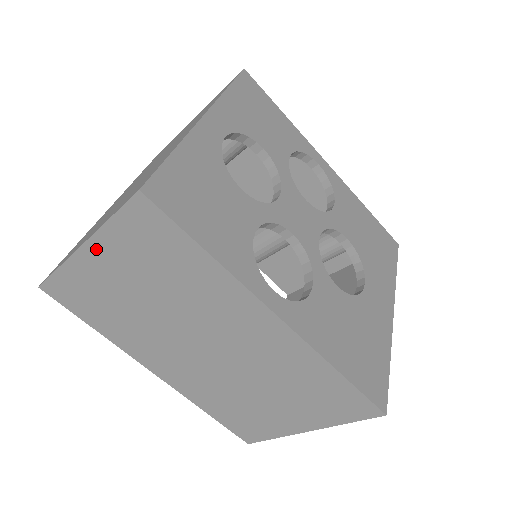
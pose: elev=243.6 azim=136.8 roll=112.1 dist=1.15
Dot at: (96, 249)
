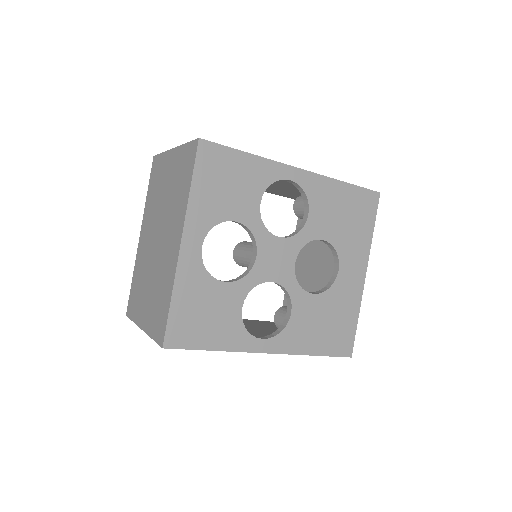
Dot at: occluded
